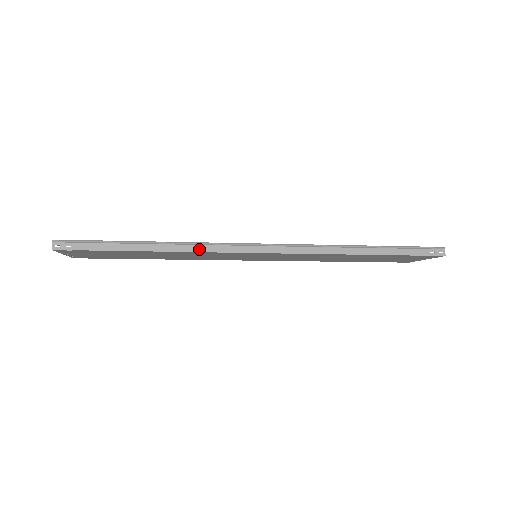
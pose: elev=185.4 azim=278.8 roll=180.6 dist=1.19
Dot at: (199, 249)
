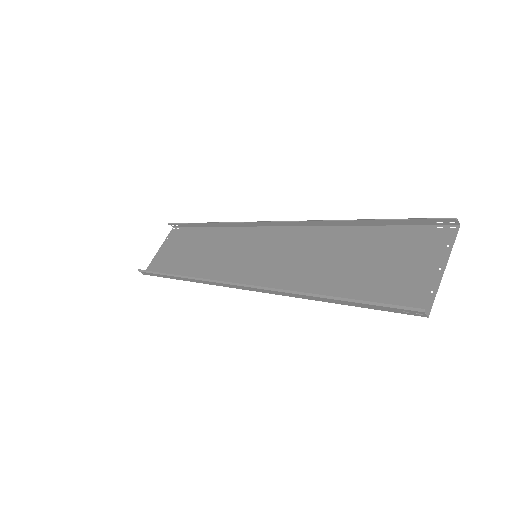
Dot at: (201, 282)
